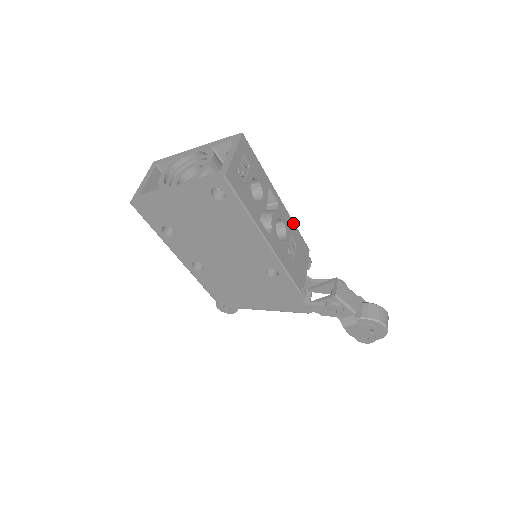
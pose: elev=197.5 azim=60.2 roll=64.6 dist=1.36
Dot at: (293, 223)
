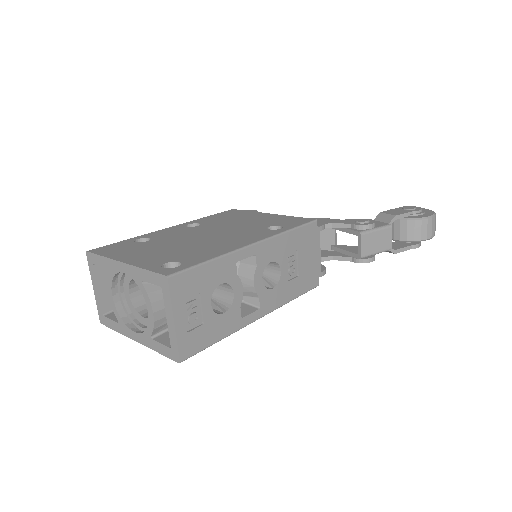
Dot at: (284, 235)
